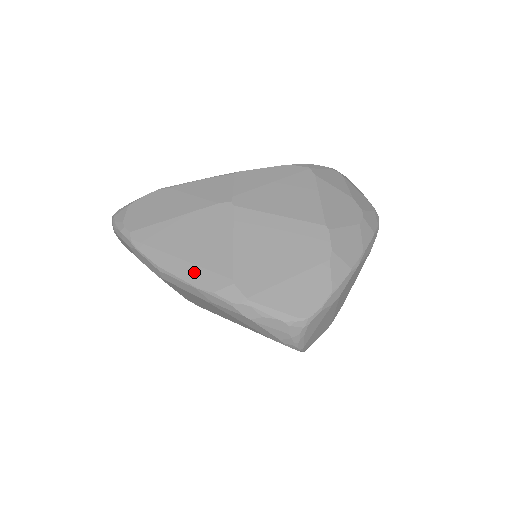
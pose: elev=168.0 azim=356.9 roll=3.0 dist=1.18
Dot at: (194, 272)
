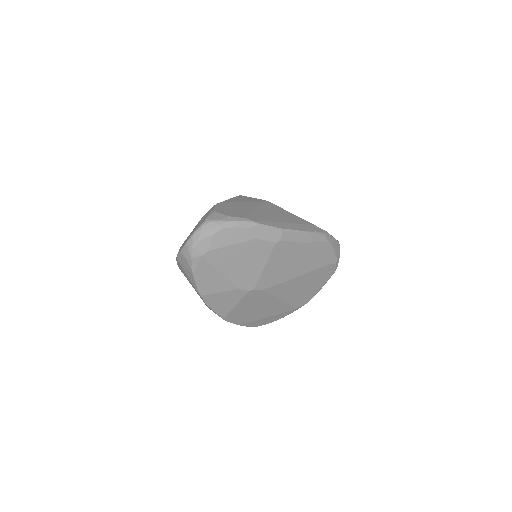
Dot at: (298, 226)
